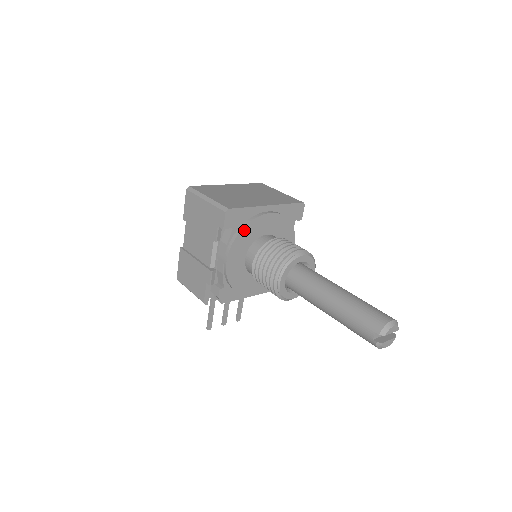
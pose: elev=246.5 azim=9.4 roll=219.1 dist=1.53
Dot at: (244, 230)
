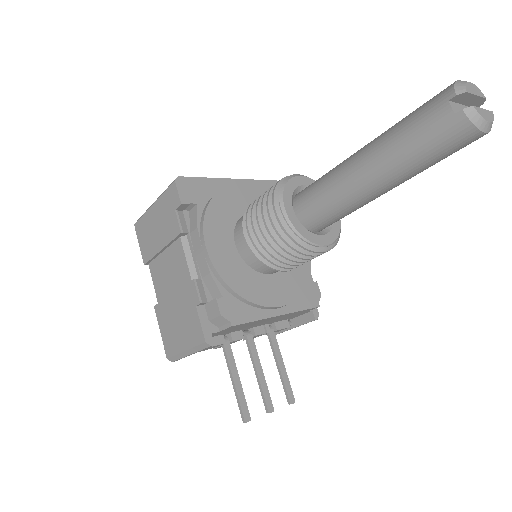
Dot at: (214, 203)
